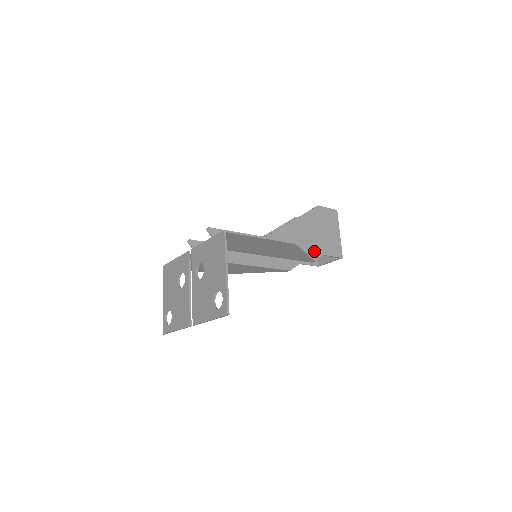
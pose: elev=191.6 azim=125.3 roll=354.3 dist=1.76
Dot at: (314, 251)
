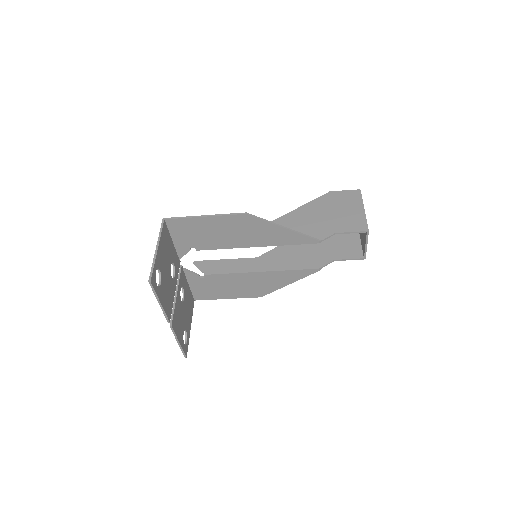
Dot at: (321, 232)
